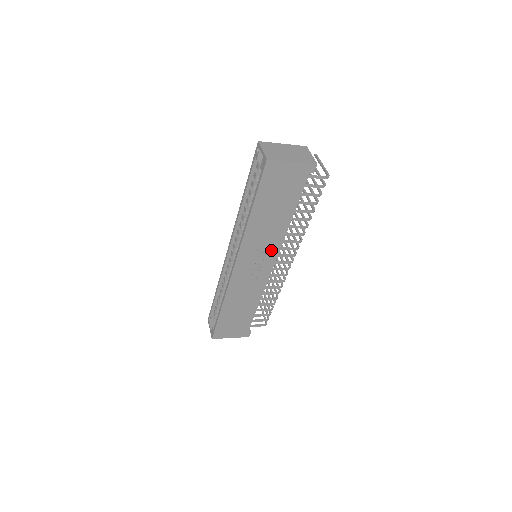
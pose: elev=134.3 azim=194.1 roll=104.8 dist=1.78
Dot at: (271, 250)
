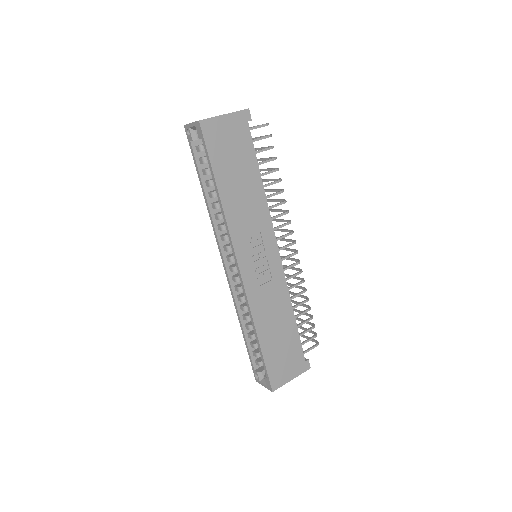
Dot at: (265, 232)
